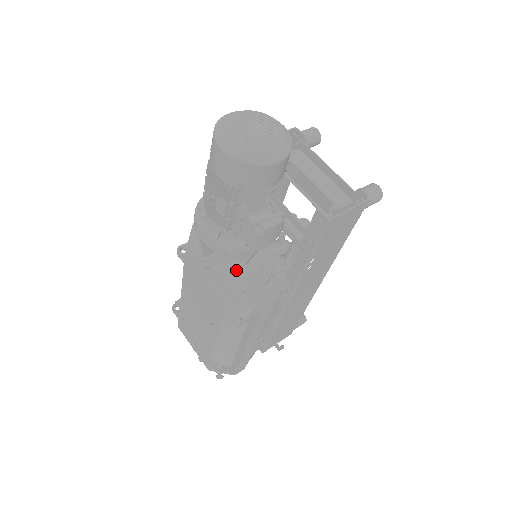
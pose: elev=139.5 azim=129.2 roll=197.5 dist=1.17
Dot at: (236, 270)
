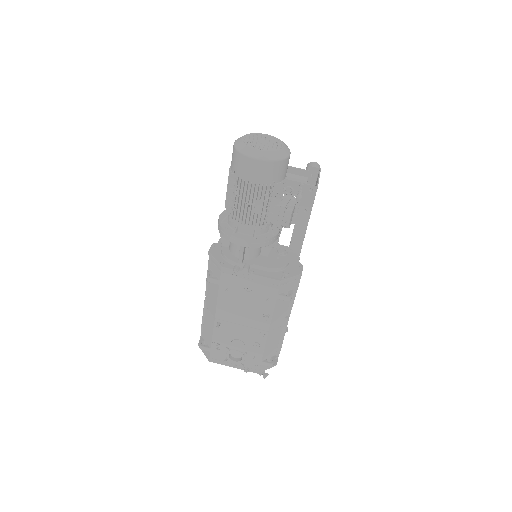
Dot at: (267, 261)
